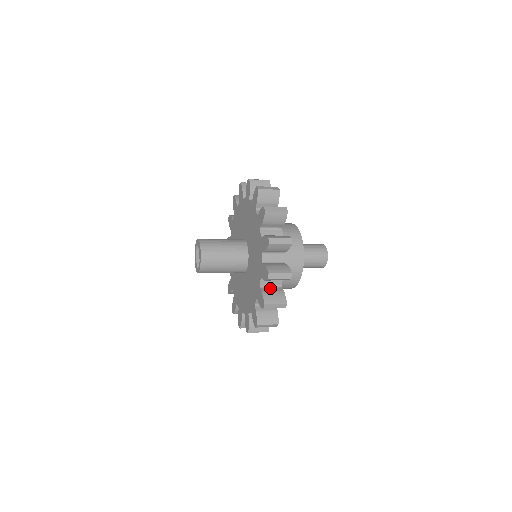
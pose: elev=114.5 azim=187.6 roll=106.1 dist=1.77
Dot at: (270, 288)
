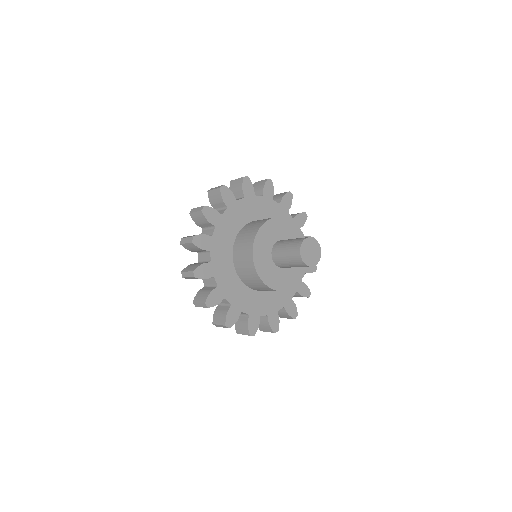
Dot at: occluded
